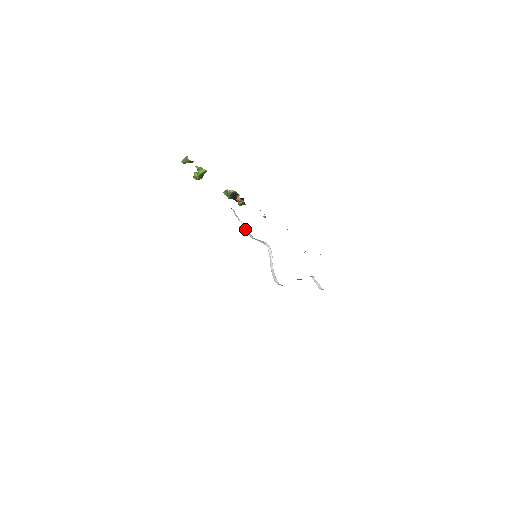
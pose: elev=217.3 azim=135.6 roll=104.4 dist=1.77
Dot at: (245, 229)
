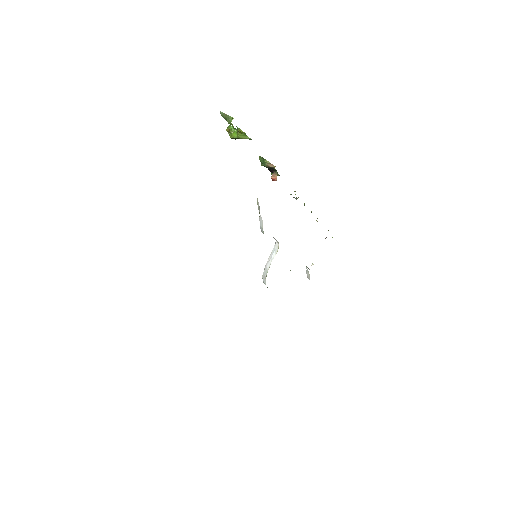
Dot at: (261, 224)
